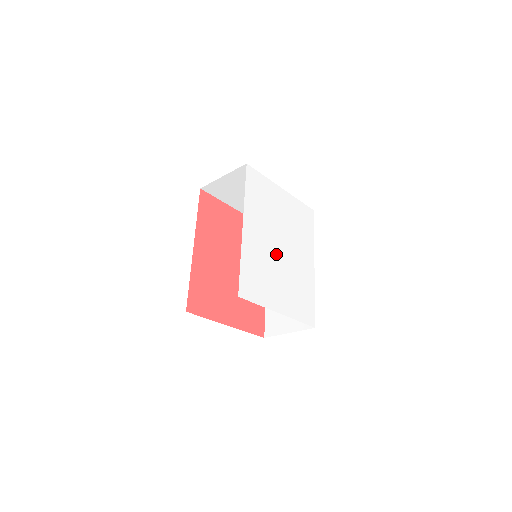
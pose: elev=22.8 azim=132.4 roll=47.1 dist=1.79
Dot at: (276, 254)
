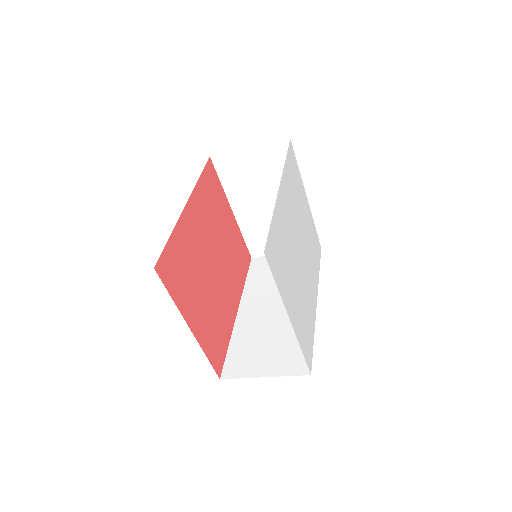
Dot at: (296, 251)
